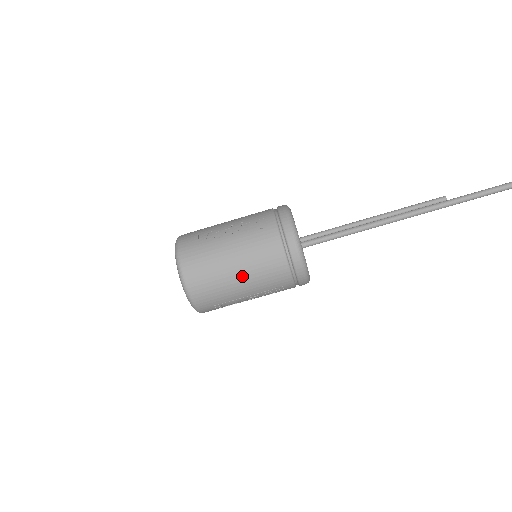
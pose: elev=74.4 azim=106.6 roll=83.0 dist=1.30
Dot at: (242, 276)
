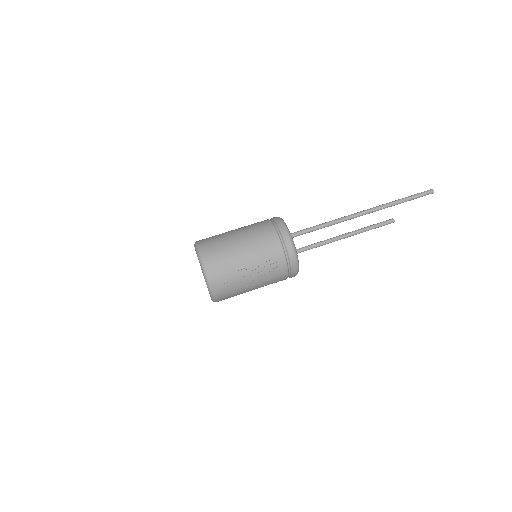
Dot at: (244, 245)
